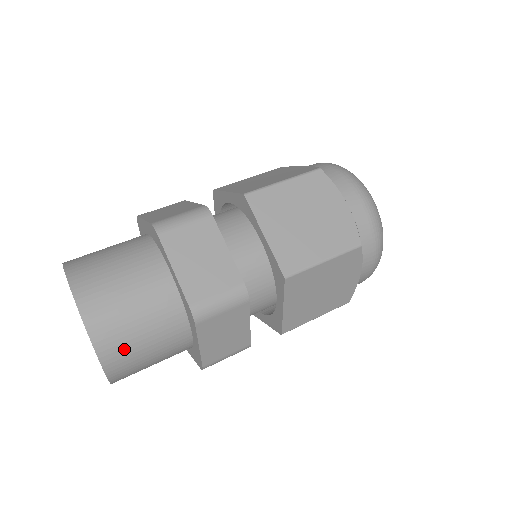
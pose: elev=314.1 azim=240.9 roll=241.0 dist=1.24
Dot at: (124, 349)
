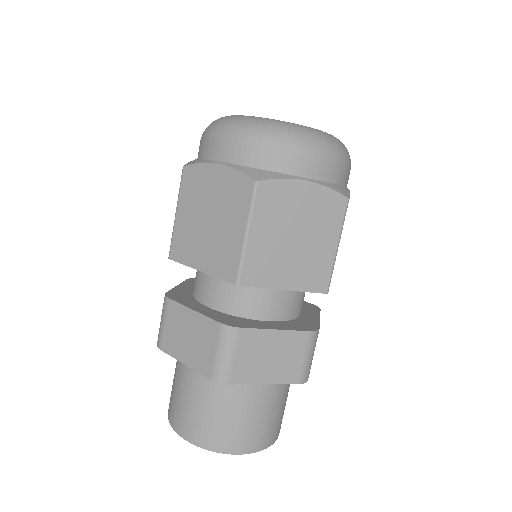
Dot at: occluded
